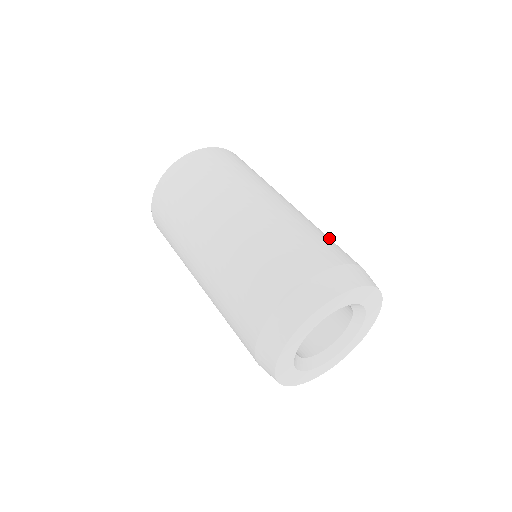
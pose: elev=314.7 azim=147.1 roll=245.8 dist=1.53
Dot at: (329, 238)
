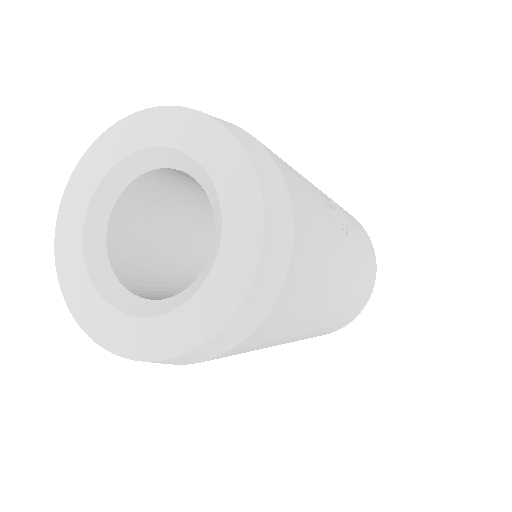
Dot at: occluded
